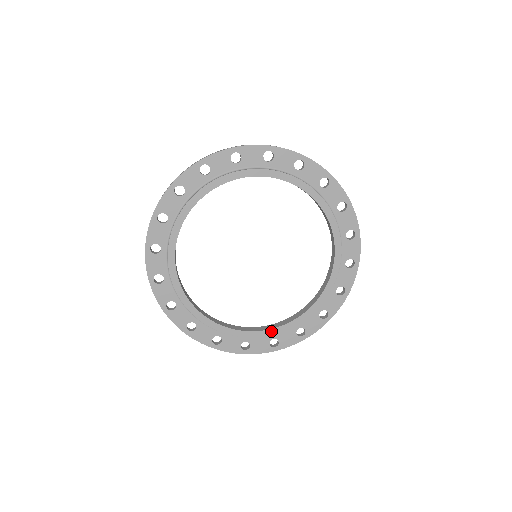
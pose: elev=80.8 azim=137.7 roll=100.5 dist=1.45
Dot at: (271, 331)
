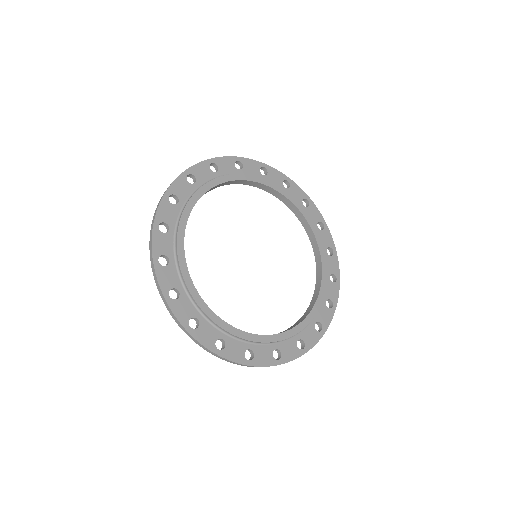
Dot at: (275, 337)
